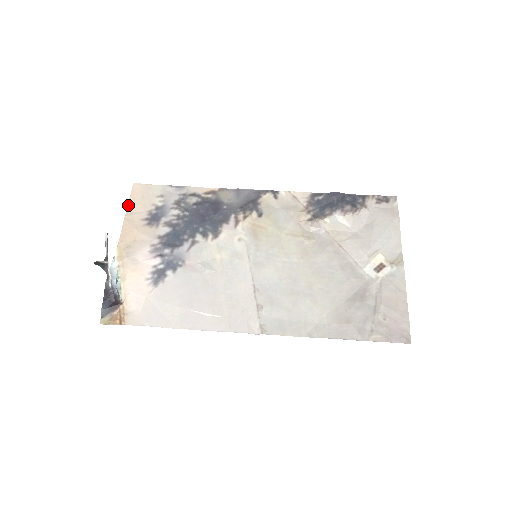
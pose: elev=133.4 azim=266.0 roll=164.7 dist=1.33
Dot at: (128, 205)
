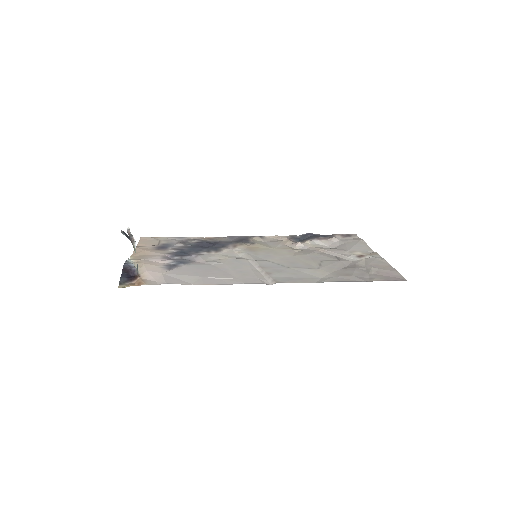
Dot at: (138, 244)
